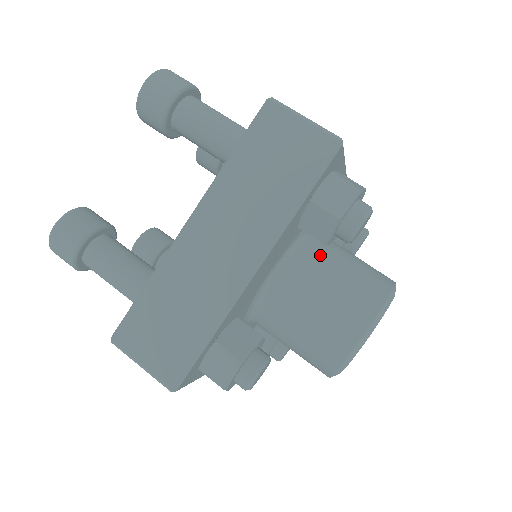
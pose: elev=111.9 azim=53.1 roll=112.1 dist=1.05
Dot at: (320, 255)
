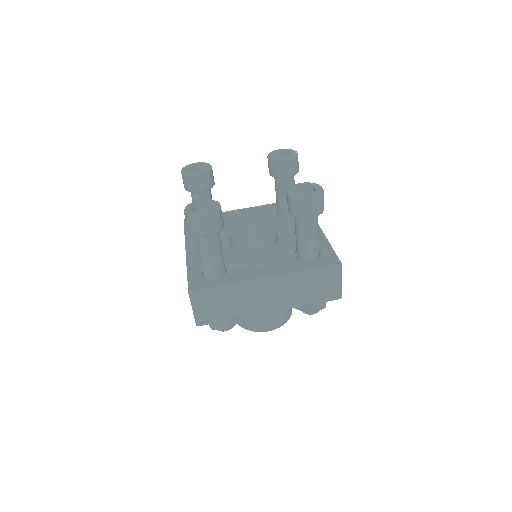
Dot at: occluded
